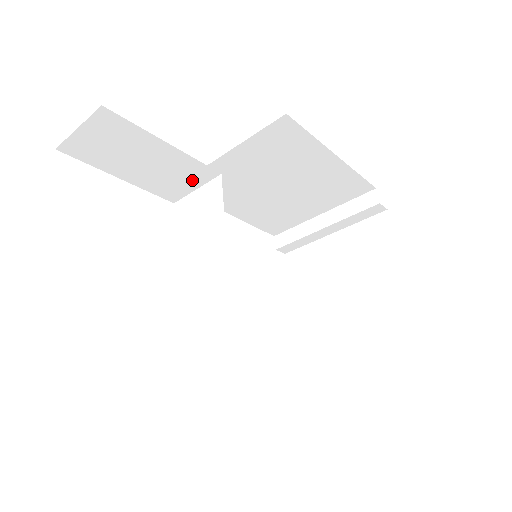
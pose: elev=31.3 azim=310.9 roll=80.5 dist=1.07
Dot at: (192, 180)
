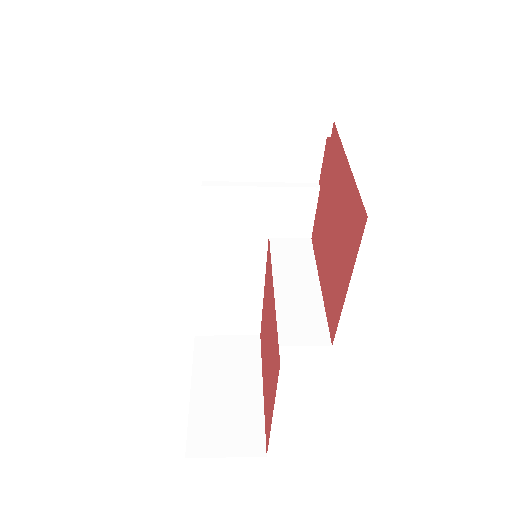
Dot at: occluded
